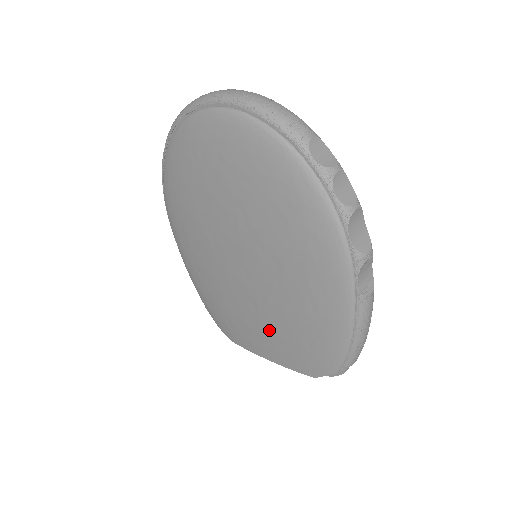
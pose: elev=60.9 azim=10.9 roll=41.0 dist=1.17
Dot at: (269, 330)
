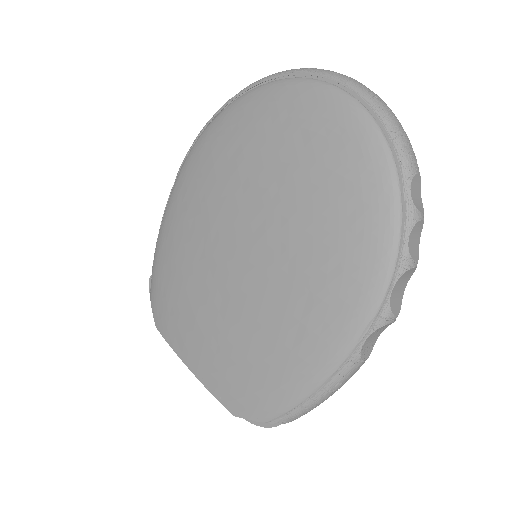
Dot at: (220, 338)
